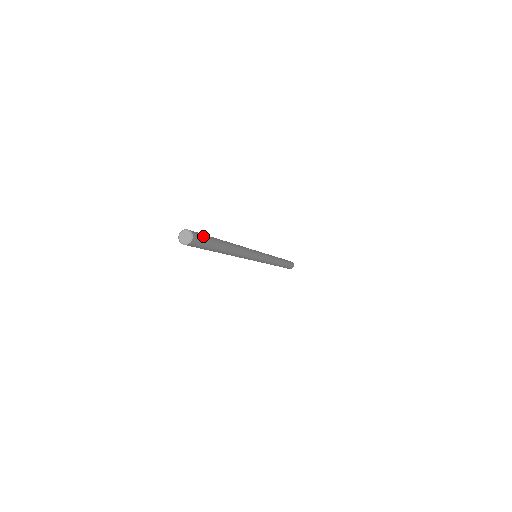
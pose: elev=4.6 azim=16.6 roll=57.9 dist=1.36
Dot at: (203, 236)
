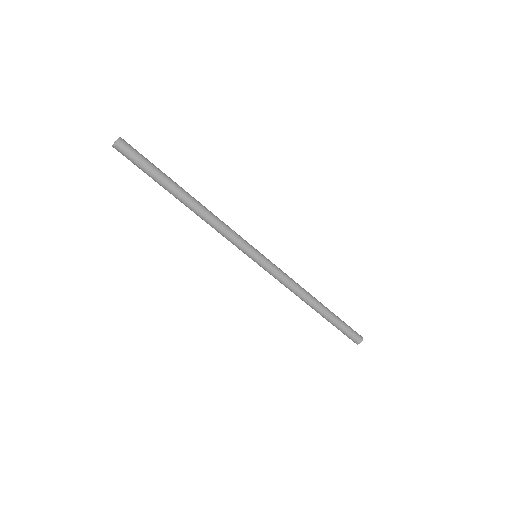
Dot at: (139, 153)
